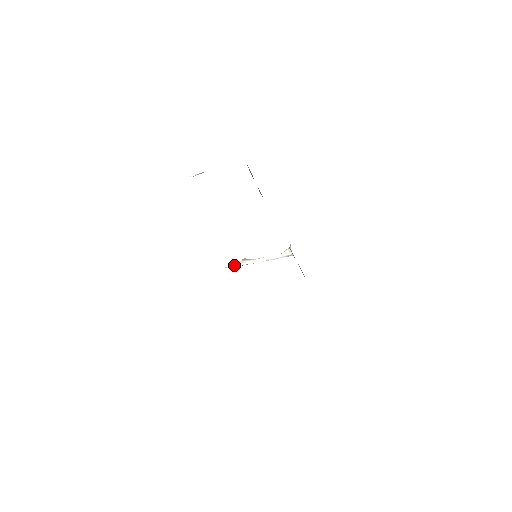
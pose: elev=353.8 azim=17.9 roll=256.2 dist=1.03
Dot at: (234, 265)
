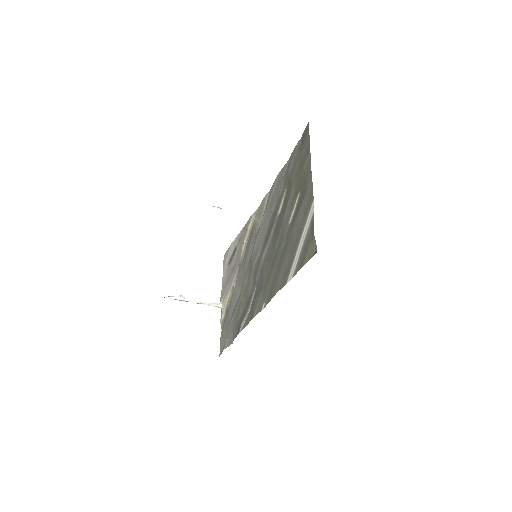
Dot at: (173, 297)
